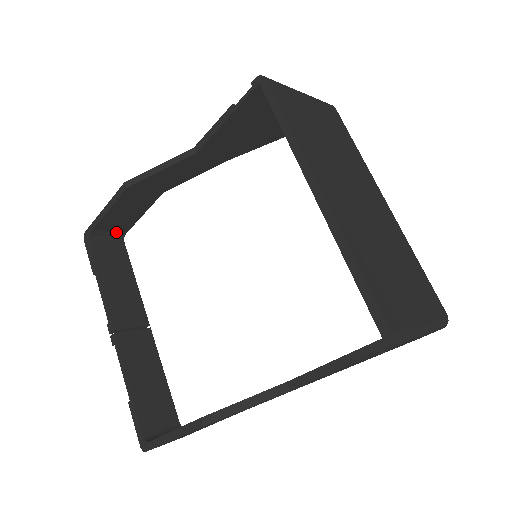
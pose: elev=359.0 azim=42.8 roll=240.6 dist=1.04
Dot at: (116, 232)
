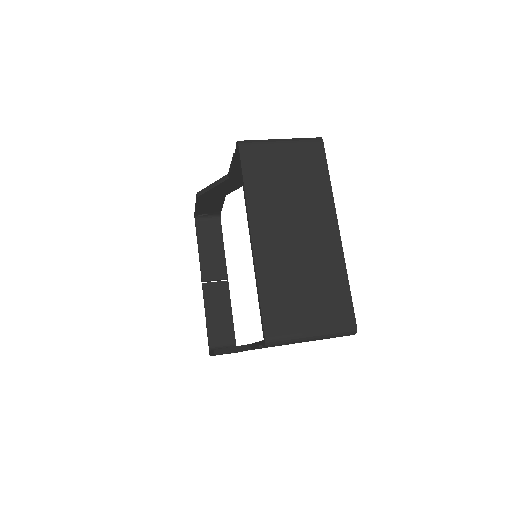
Dot at: (213, 214)
